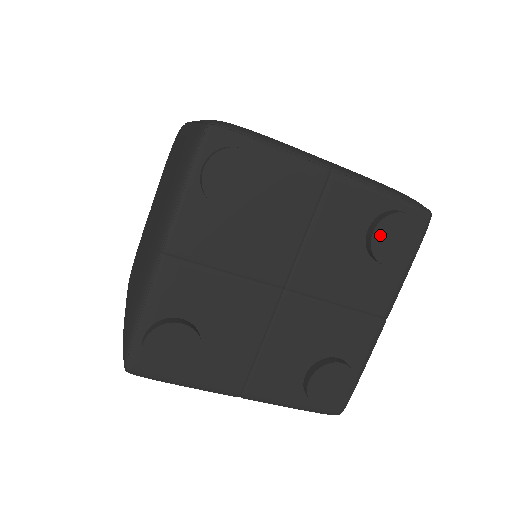
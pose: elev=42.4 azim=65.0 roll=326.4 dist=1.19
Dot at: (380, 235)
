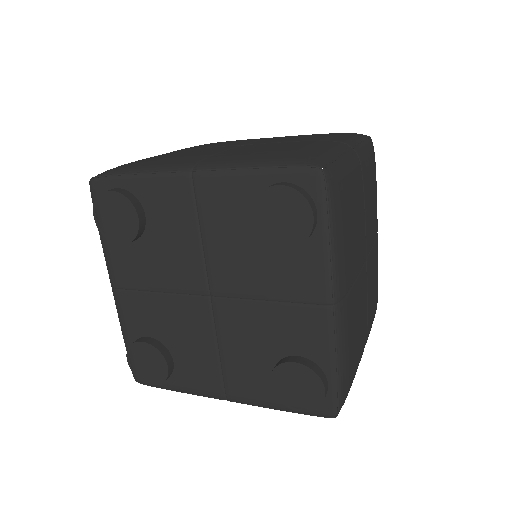
Dot at: (272, 216)
